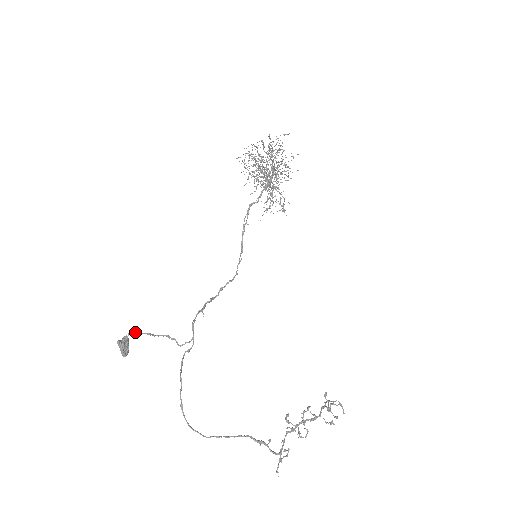
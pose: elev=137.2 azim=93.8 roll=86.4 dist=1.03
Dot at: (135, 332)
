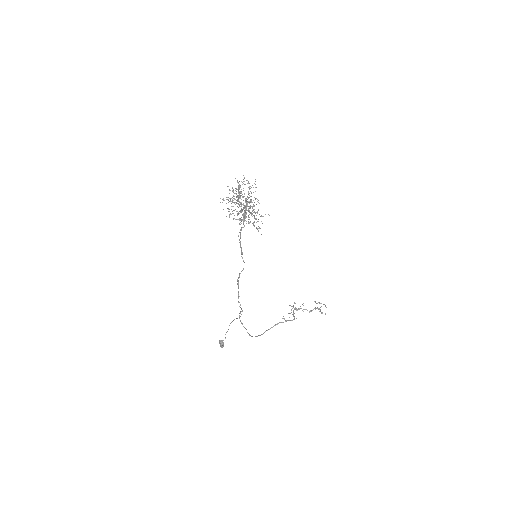
Dot at: (225, 338)
